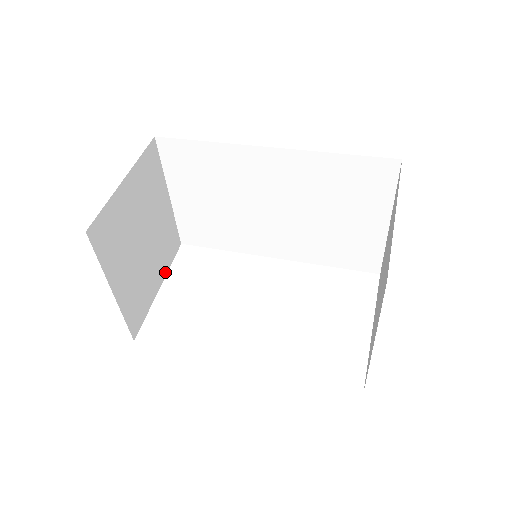
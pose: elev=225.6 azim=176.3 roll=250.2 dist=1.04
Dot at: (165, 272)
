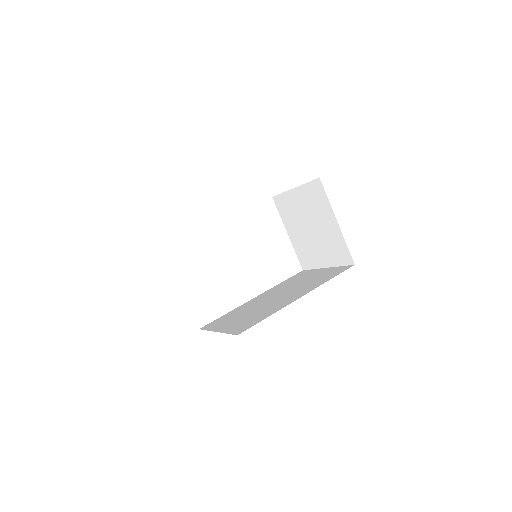
Dot at: occluded
